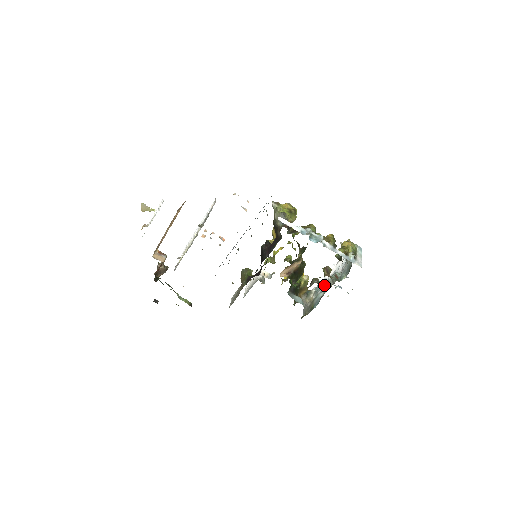
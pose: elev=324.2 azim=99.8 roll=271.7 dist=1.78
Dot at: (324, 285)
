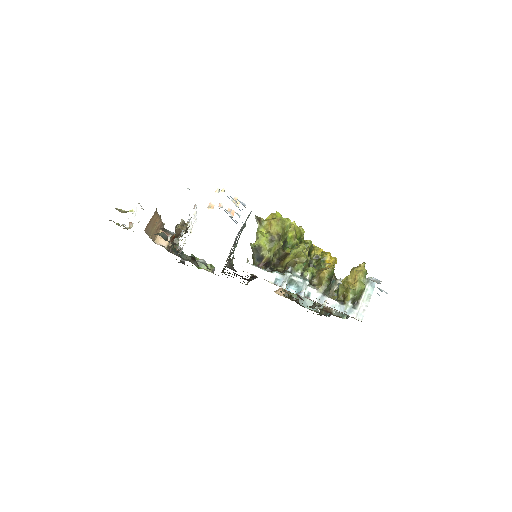
Dot at: occluded
